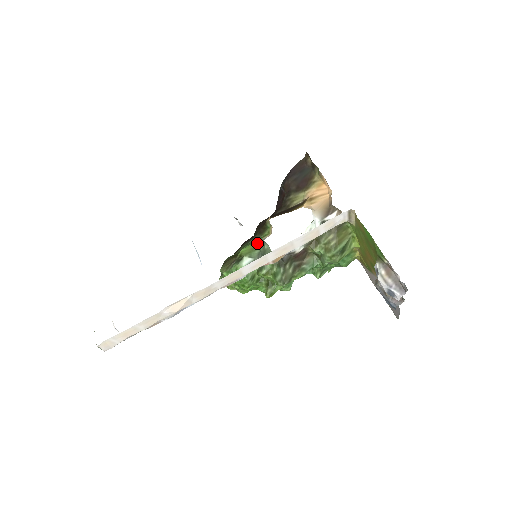
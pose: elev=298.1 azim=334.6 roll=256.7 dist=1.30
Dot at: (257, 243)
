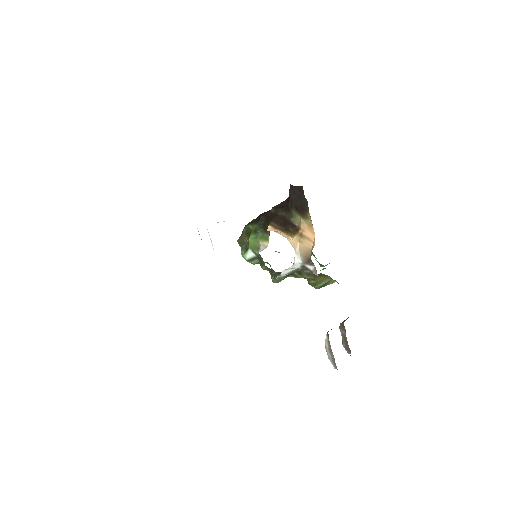
Dot at: (259, 244)
